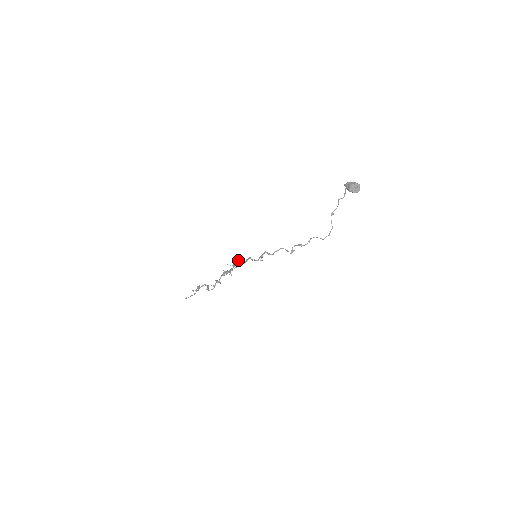
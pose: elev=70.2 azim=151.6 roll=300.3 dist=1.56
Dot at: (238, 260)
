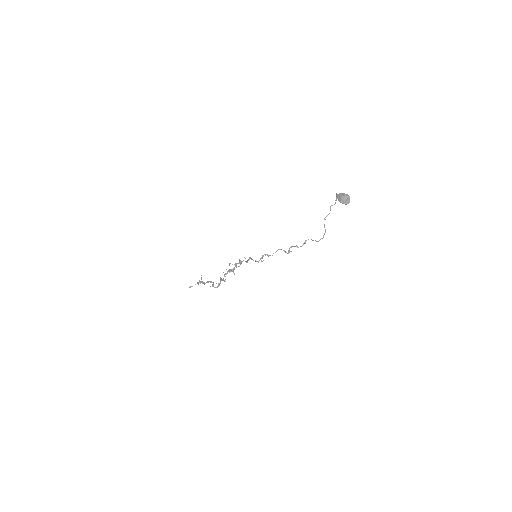
Dot at: (239, 259)
